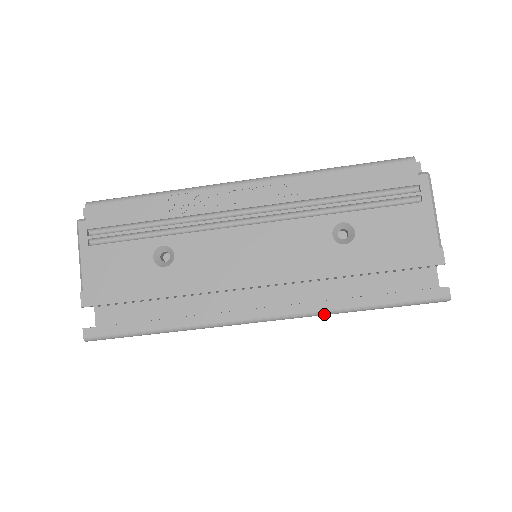
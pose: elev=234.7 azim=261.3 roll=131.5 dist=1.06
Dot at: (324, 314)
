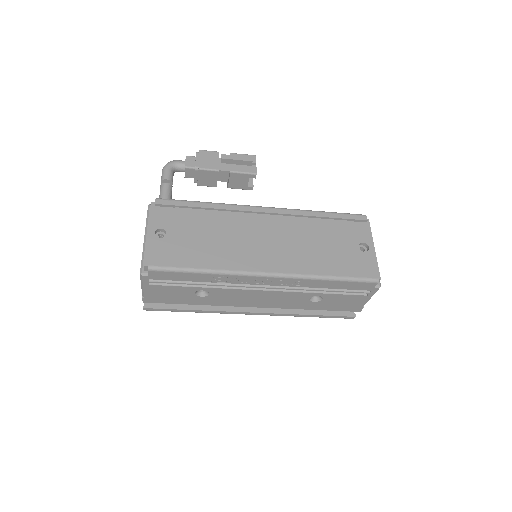
Dot at: (288, 315)
